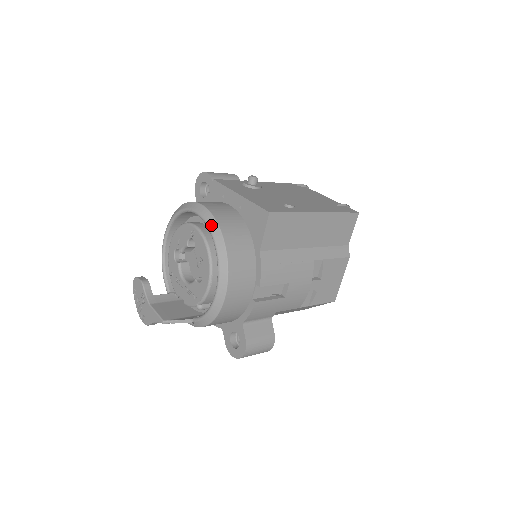
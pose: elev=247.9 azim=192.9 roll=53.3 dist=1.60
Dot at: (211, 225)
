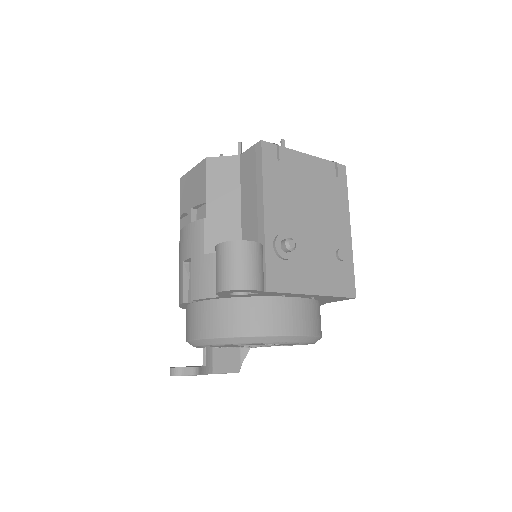
Dot at: (312, 341)
